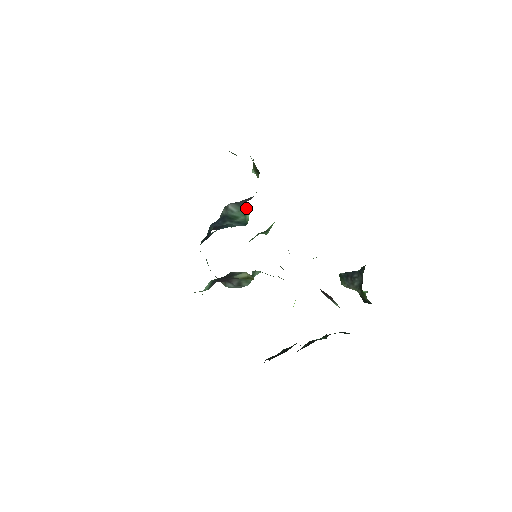
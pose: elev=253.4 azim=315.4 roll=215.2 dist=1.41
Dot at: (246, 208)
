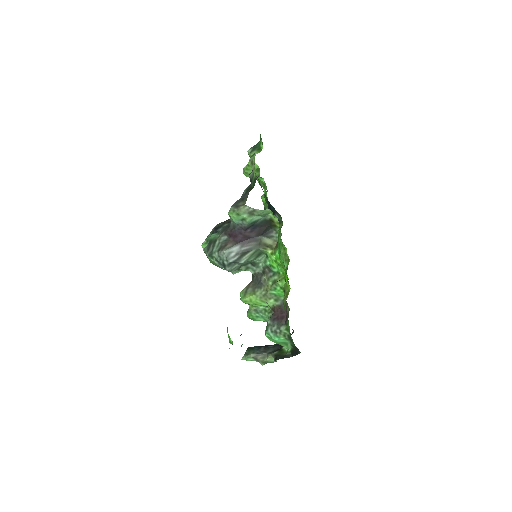
Dot at: occluded
